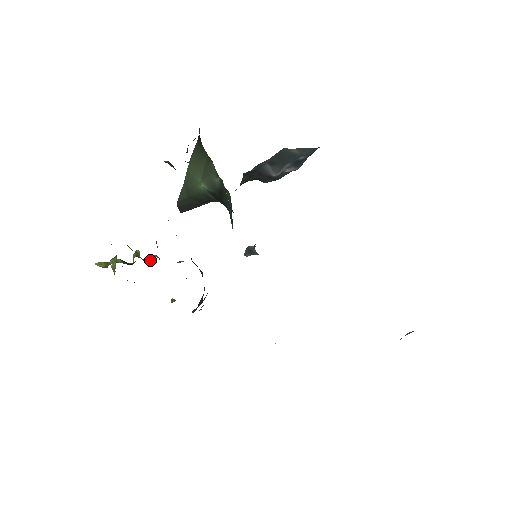
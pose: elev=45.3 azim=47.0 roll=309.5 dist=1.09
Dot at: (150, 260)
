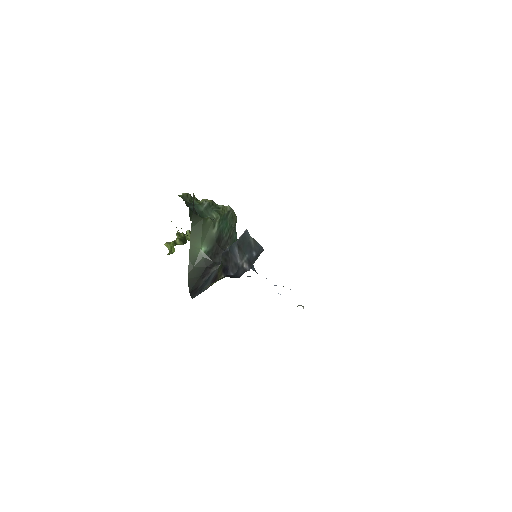
Dot at: occluded
